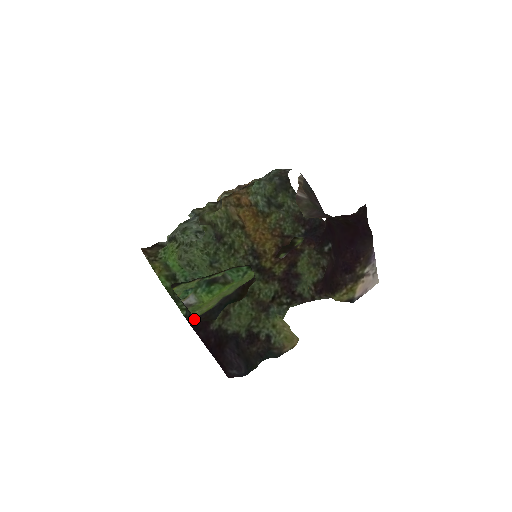
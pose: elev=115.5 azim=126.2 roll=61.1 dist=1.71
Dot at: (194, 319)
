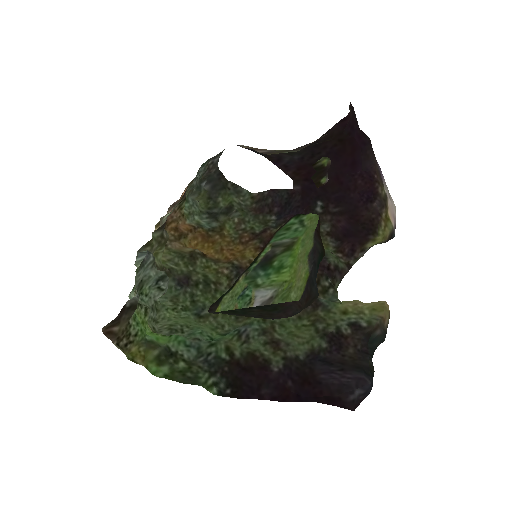
Dot at: (238, 384)
